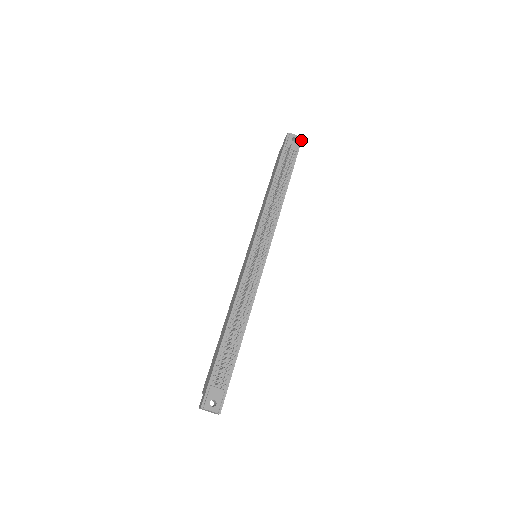
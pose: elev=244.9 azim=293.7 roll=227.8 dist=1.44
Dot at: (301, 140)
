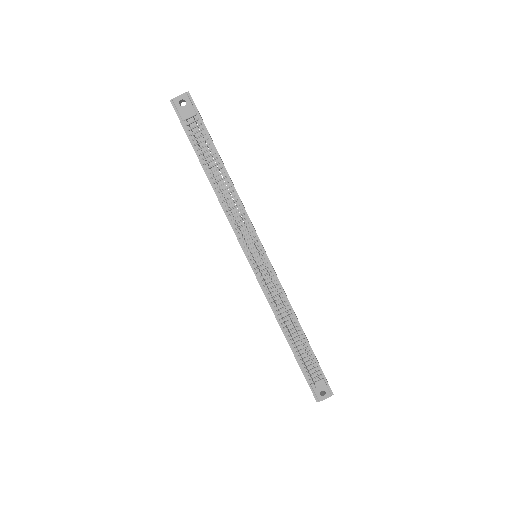
Dot at: (189, 94)
